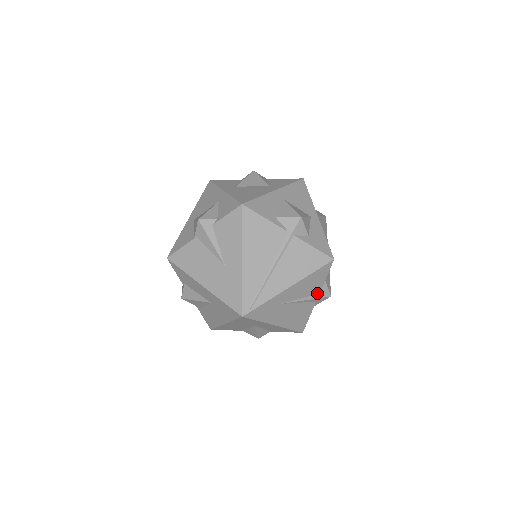
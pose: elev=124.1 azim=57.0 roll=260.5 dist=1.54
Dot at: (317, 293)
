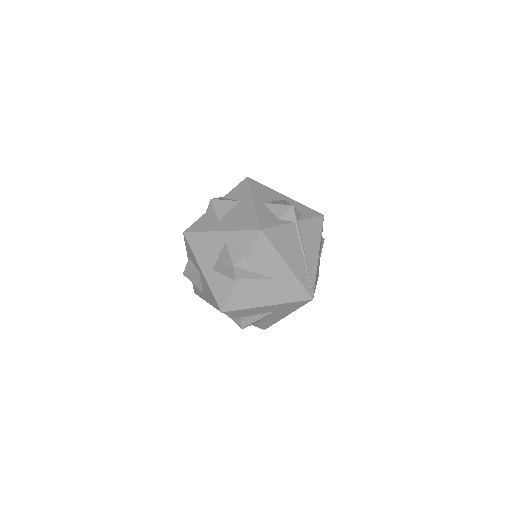
Dot at: (321, 244)
